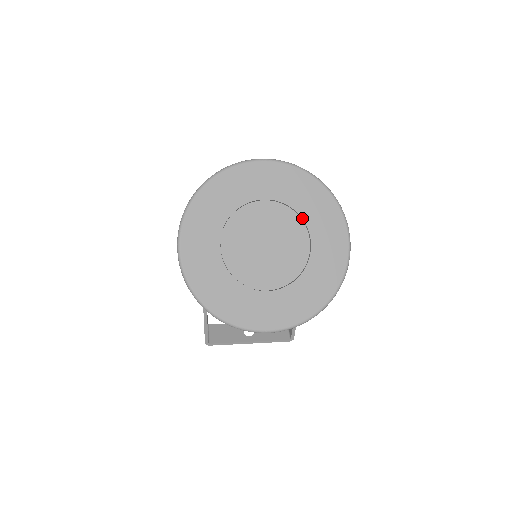
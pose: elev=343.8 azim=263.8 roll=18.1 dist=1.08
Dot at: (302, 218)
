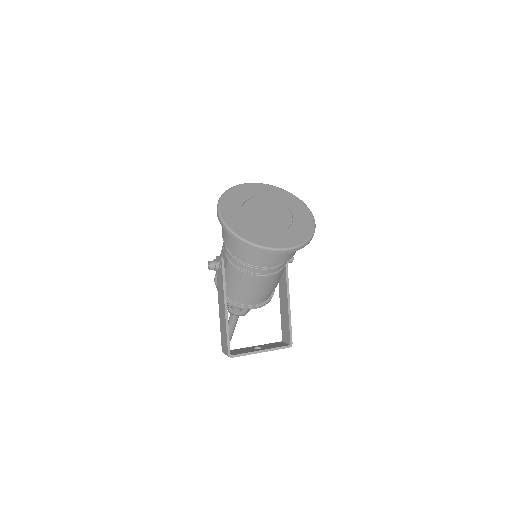
Dot at: (282, 203)
